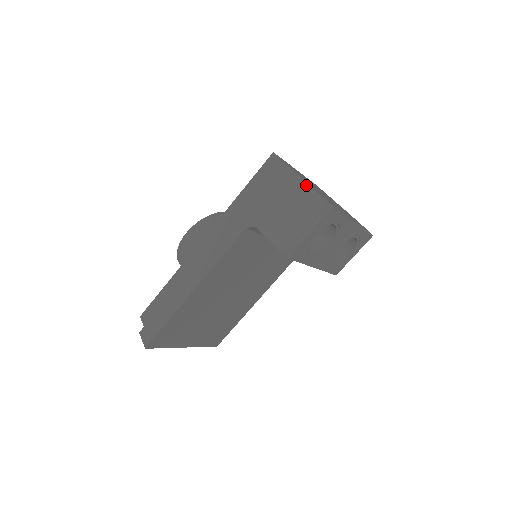
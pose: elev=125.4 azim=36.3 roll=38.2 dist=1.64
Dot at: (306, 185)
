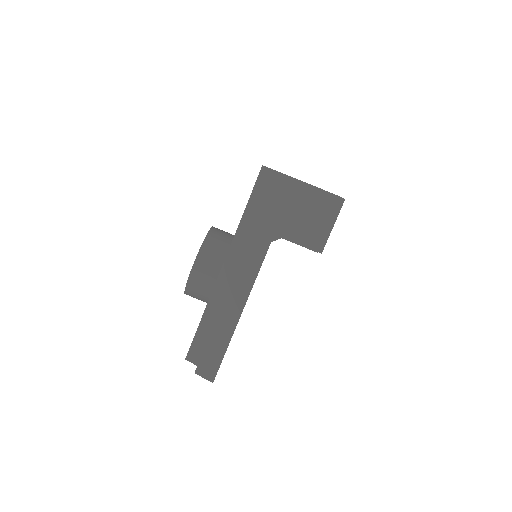
Dot at: (315, 188)
